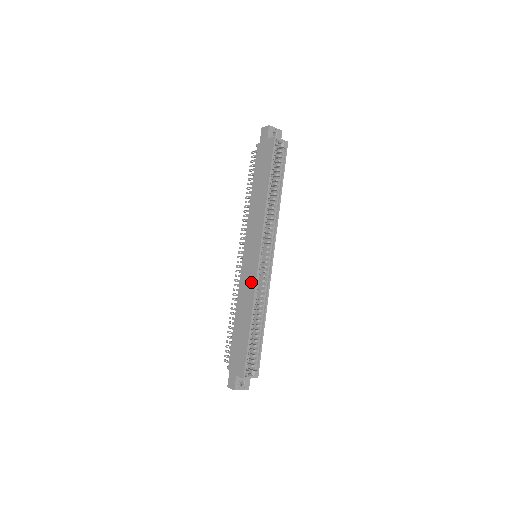
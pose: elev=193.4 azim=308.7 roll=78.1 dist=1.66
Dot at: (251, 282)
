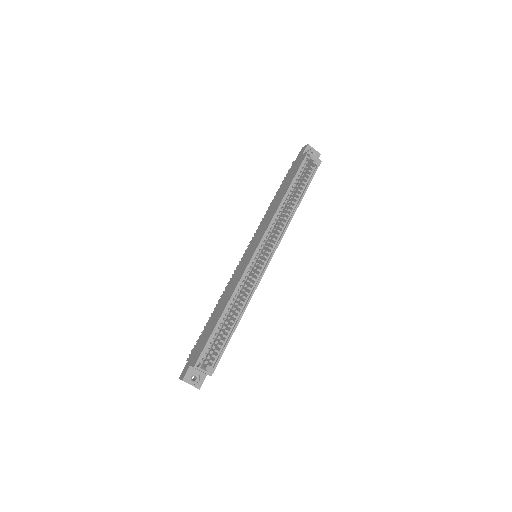
Dot at: (240, 275)
